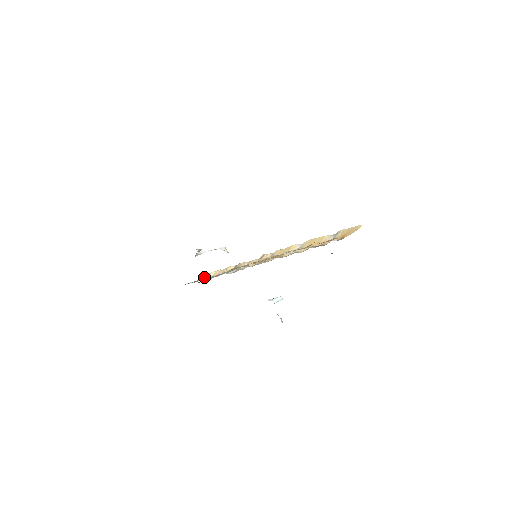
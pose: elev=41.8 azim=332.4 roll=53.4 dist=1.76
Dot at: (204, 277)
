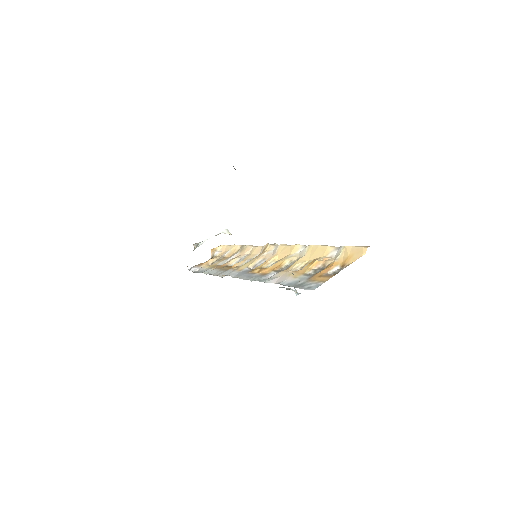
Dot at: (209, 260)
